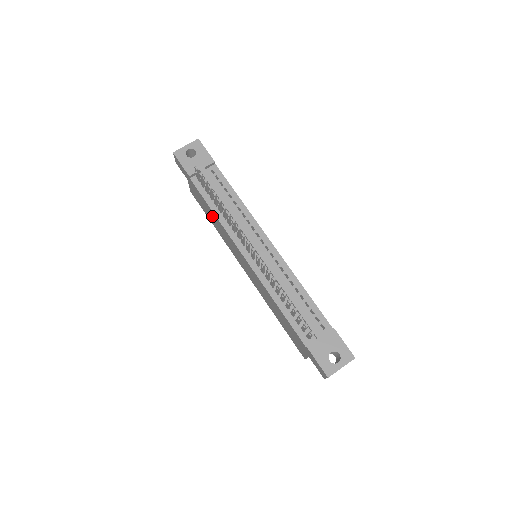
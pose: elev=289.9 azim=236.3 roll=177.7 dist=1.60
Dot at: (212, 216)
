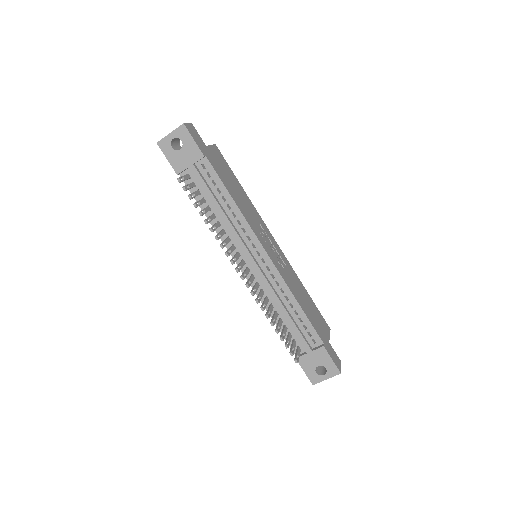
Dot at: occluded
